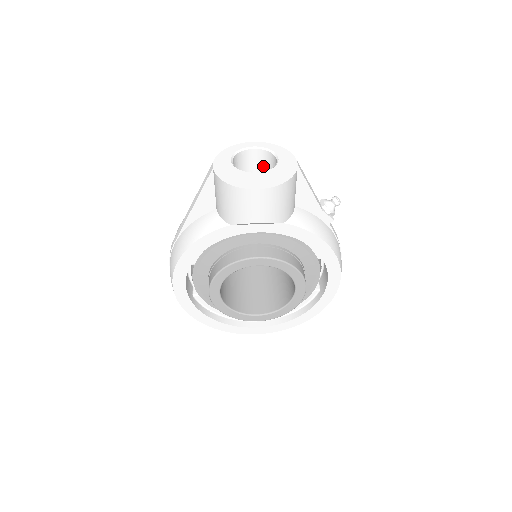
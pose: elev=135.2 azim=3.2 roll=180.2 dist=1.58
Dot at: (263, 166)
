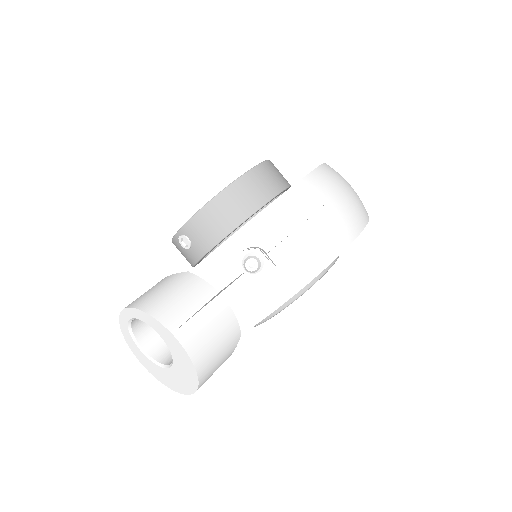
Dot at: occluded
